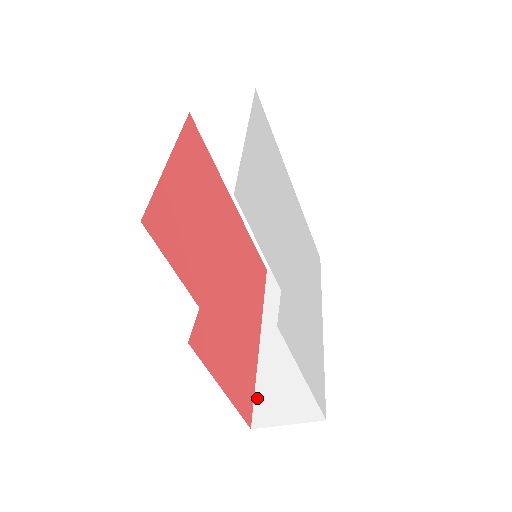
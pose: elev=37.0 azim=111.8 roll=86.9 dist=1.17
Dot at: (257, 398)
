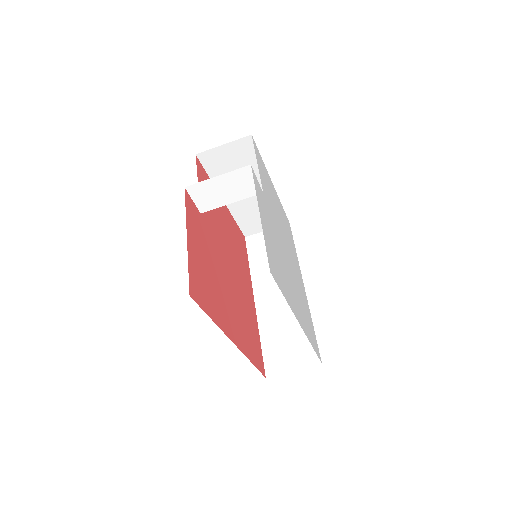
Dot at: occluded
